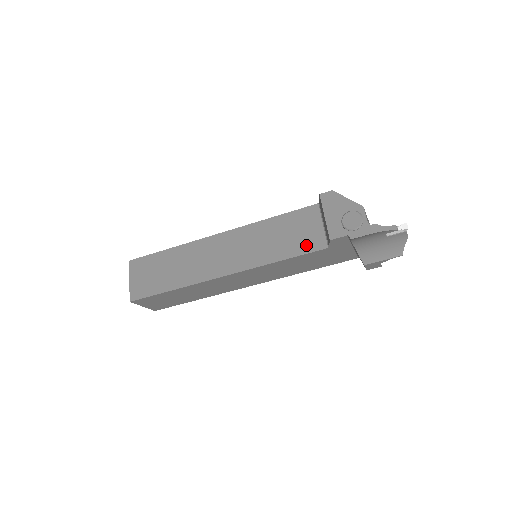
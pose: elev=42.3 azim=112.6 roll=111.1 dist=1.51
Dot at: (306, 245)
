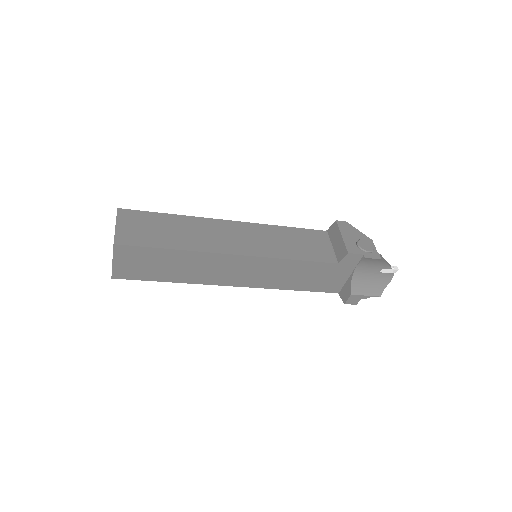
Dot at: (317, 255)
